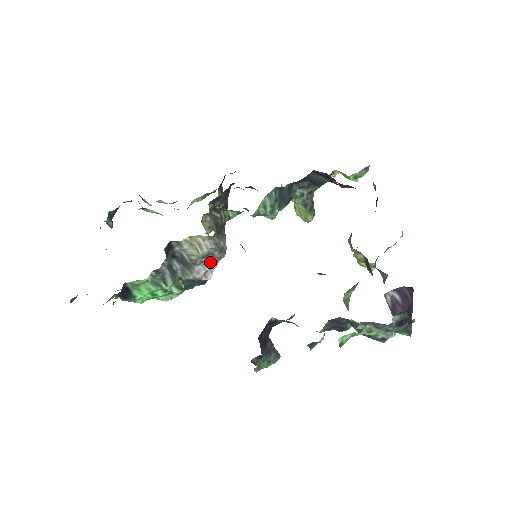
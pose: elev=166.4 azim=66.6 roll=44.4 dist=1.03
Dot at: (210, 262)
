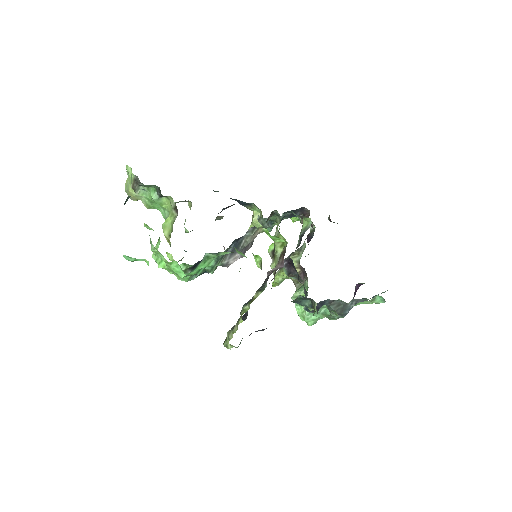
Dot at: (244, 252)
